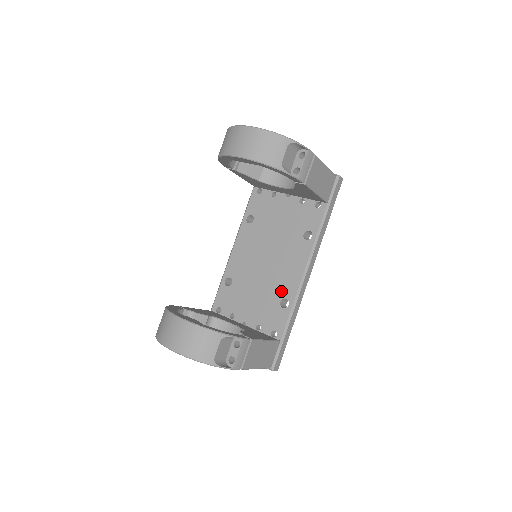
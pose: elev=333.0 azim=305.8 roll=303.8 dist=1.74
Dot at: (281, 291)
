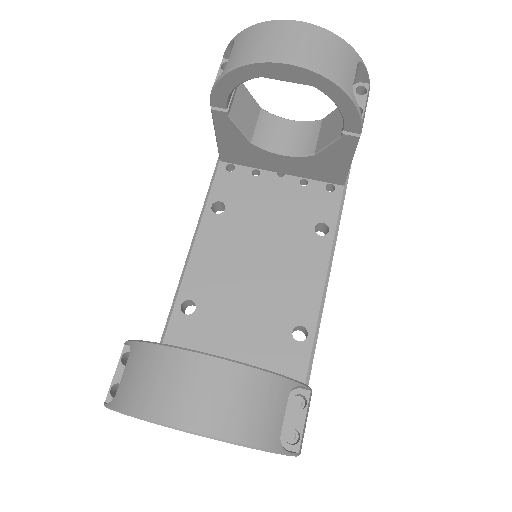
Dot at: (291, 314)
